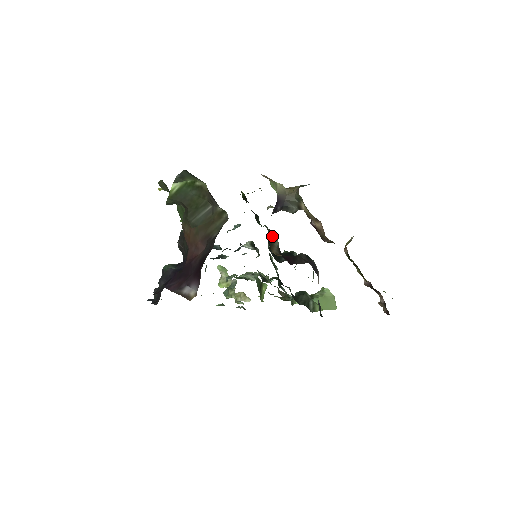
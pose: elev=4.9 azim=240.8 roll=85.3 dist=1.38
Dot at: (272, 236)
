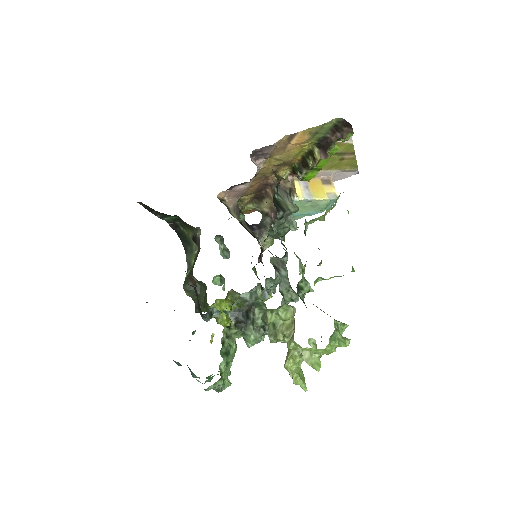
Dot at: occluded
